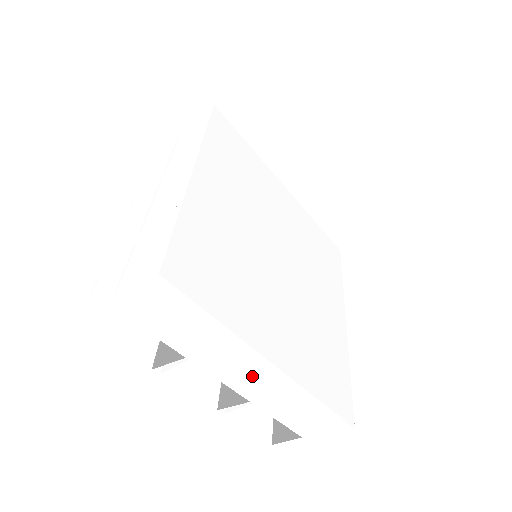
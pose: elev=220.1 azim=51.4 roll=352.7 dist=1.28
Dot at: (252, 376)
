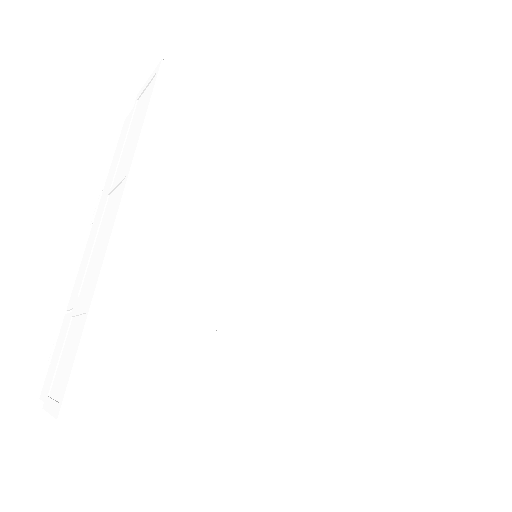
Dot at: occluded
